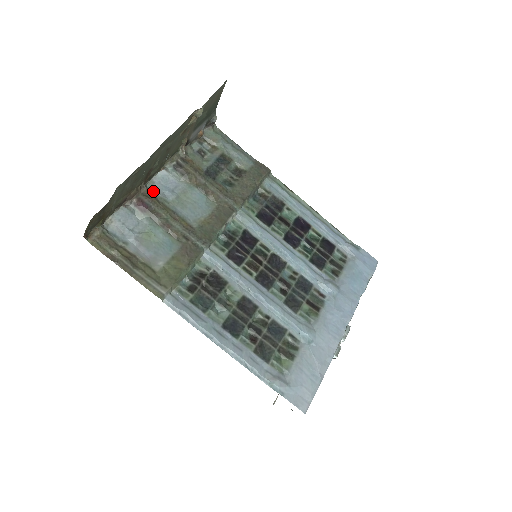
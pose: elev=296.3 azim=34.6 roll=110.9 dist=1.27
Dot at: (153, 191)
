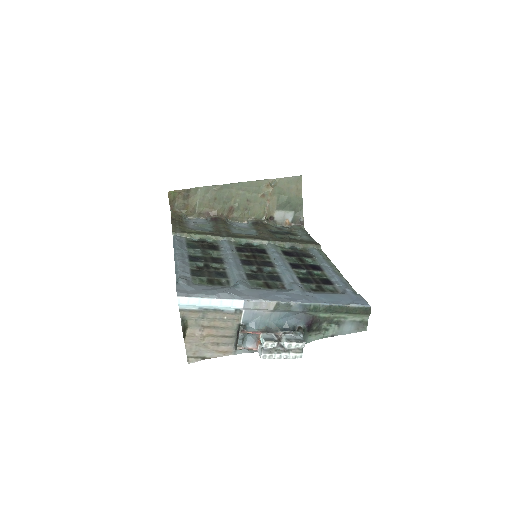
Dot at: (229, 222)
